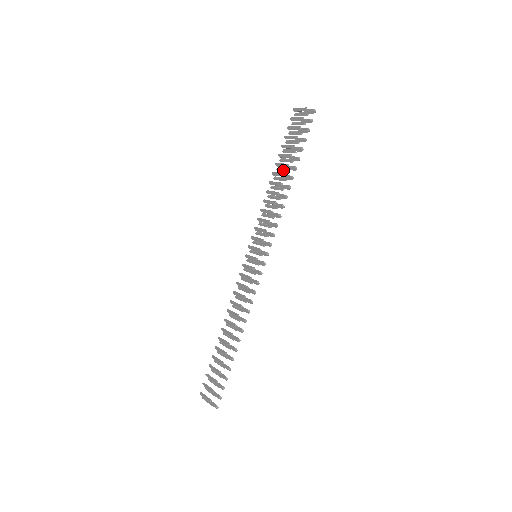
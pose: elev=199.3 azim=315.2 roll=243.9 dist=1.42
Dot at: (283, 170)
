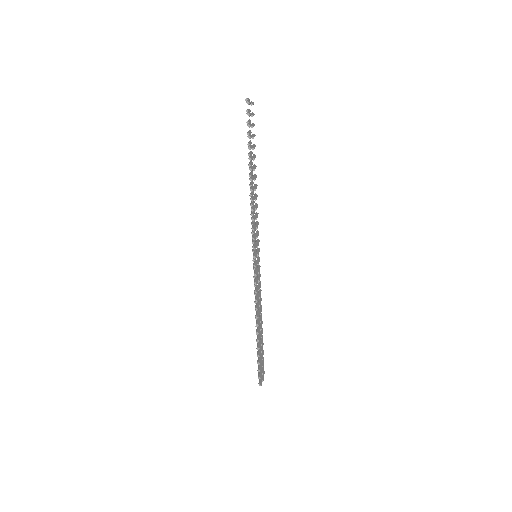
Dot at: occluded
